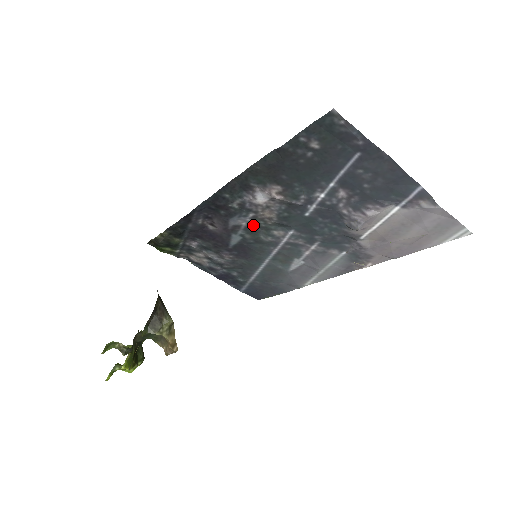
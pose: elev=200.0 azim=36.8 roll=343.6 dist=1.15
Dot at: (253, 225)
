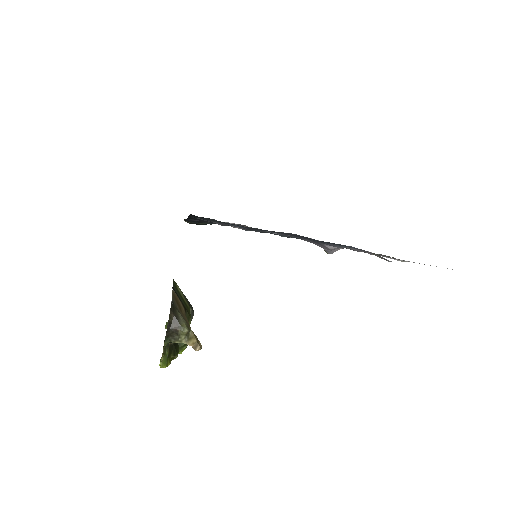
Dot at: occluded
